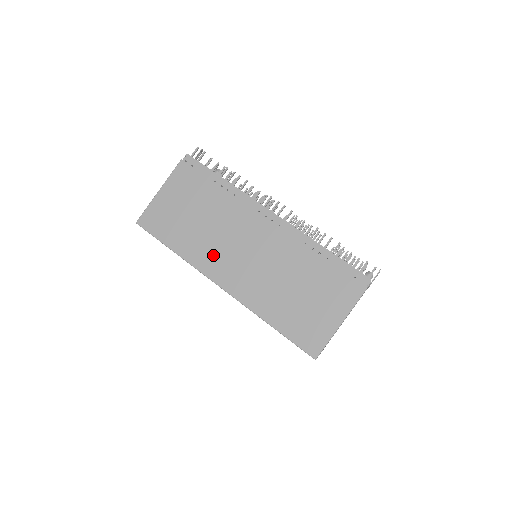
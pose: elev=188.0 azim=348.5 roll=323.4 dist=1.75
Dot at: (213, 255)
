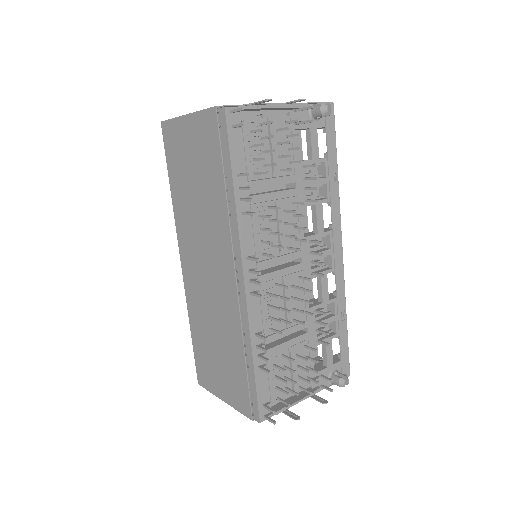
Dot at: (189, 235)
